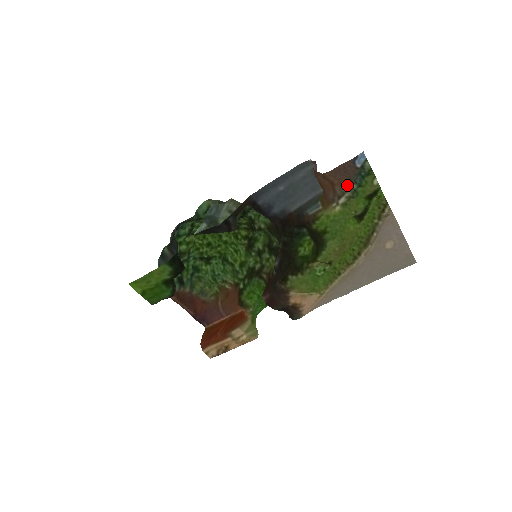
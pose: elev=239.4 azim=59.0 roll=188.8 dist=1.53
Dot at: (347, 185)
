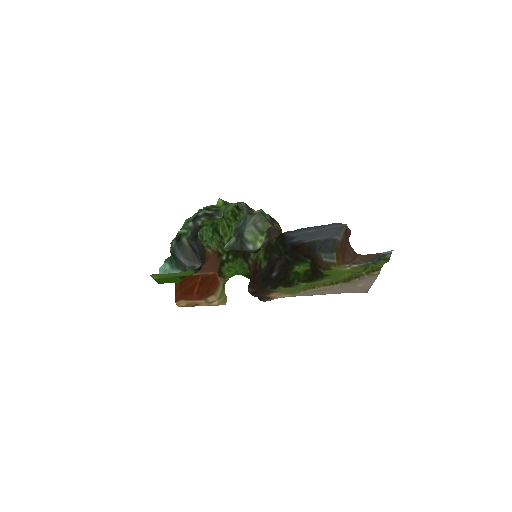
Dot at: (366, 261)
